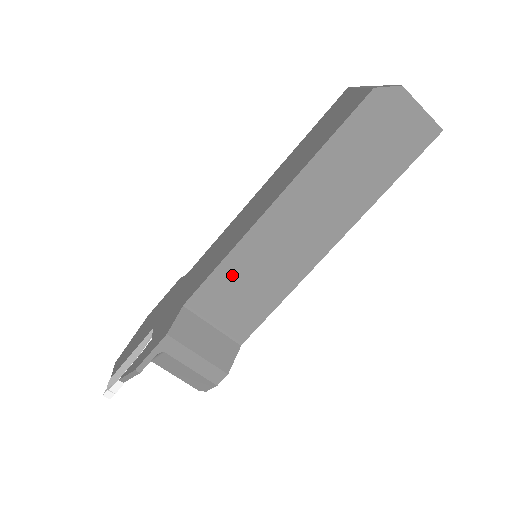
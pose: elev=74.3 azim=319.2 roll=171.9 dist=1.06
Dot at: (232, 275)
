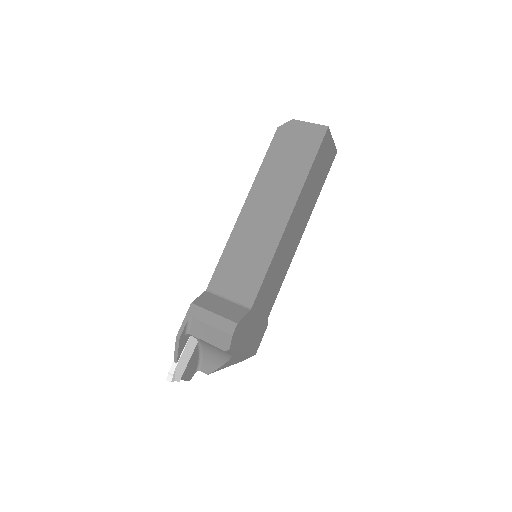
Dot at: (231, 259)
